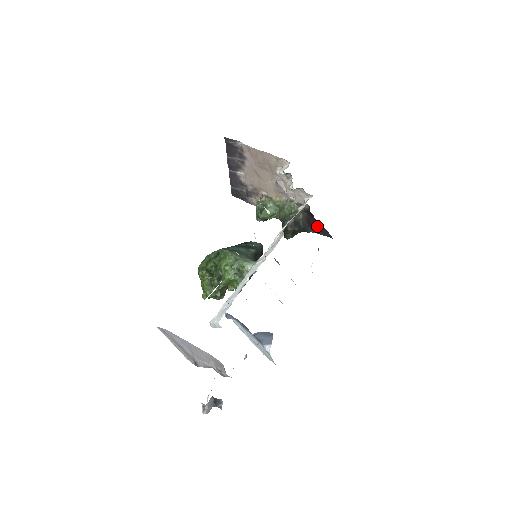
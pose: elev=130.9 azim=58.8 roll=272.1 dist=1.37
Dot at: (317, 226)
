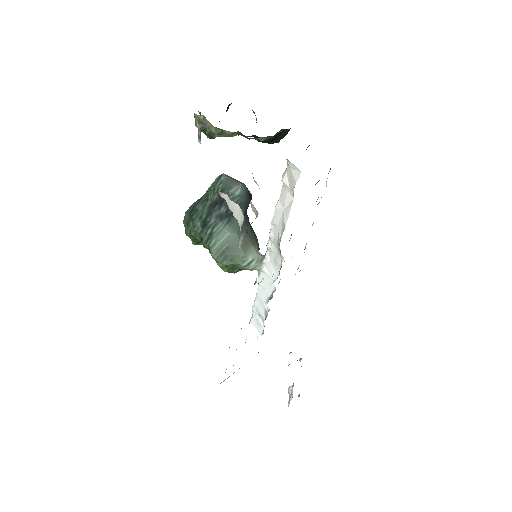
Dot at: occluded
